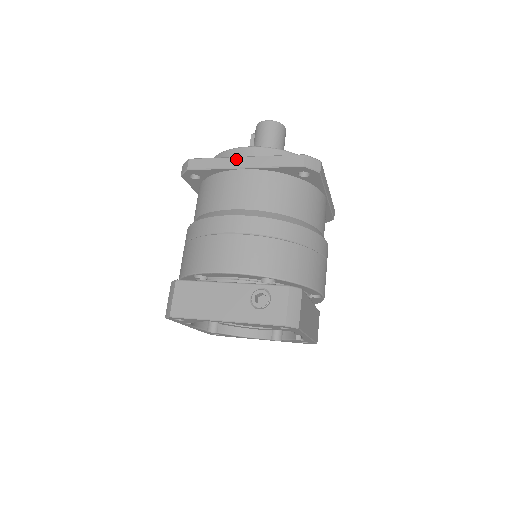
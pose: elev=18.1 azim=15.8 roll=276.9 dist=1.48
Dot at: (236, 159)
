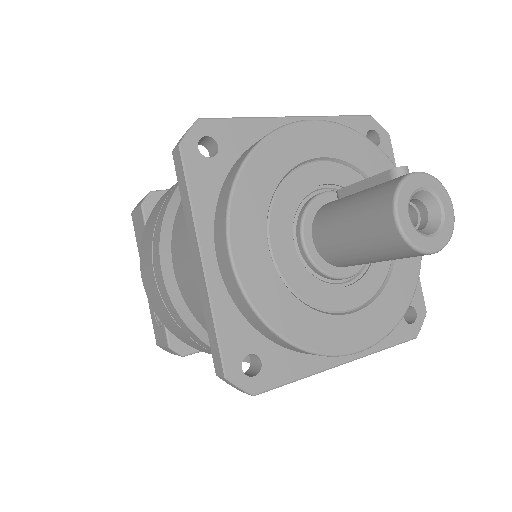
Dot at: (196, 245)
